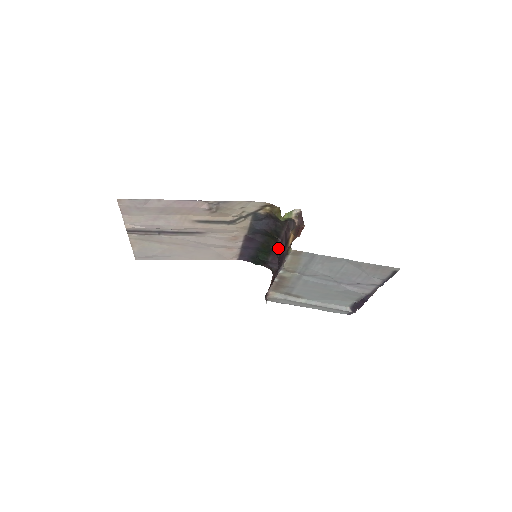
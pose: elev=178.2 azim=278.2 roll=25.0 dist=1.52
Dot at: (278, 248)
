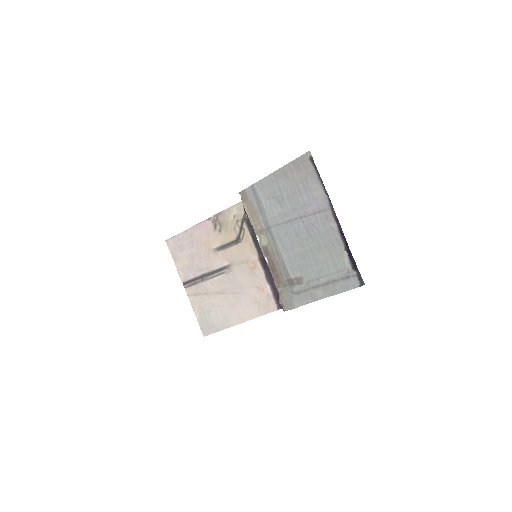
Dot at: occluded
